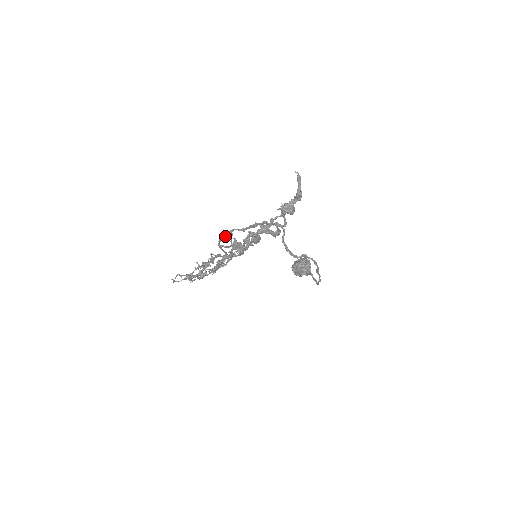
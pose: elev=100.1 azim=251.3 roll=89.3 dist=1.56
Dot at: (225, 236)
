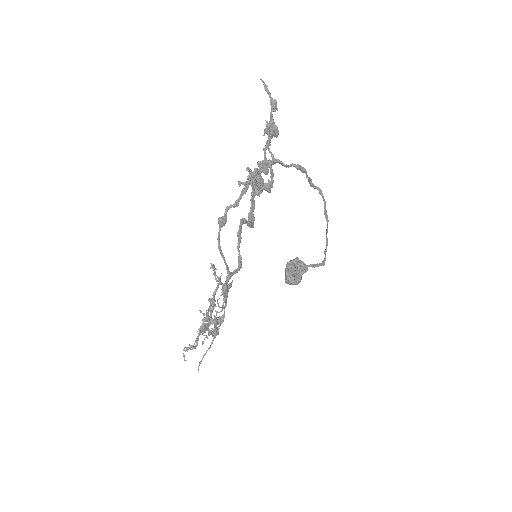
Dot at: (223, 222)
